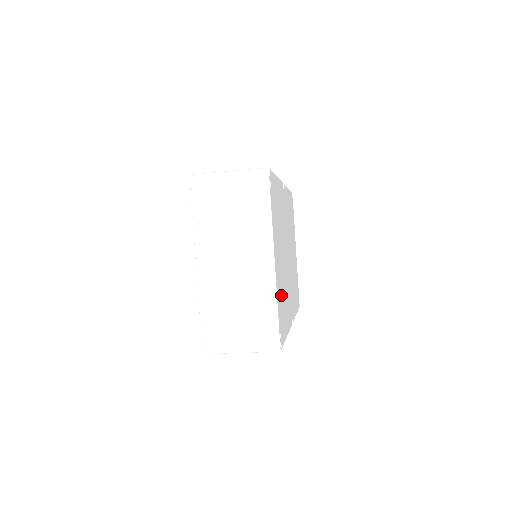
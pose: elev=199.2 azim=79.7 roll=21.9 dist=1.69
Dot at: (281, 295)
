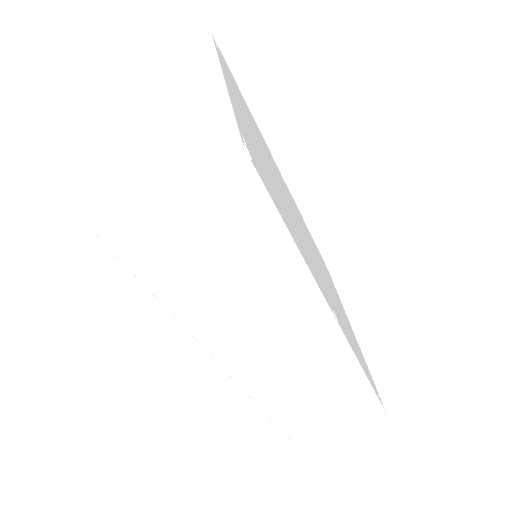
Dot at: occluded
